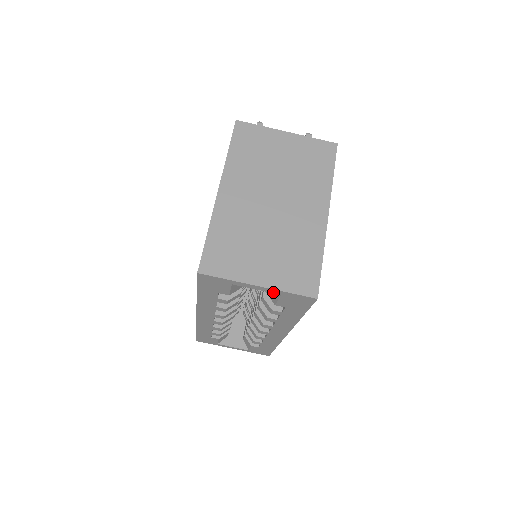
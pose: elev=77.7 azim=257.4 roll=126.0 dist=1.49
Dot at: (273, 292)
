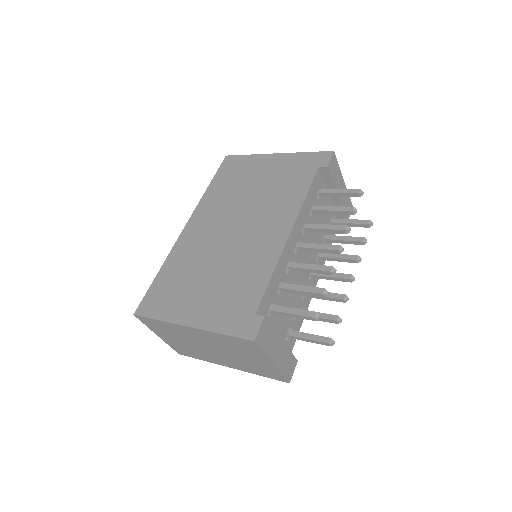
Dot at: occluded
